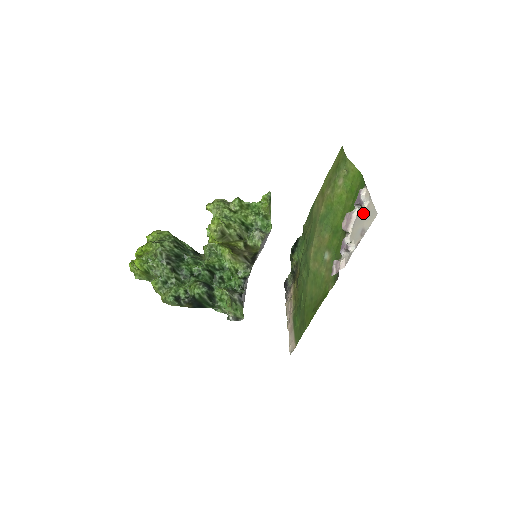
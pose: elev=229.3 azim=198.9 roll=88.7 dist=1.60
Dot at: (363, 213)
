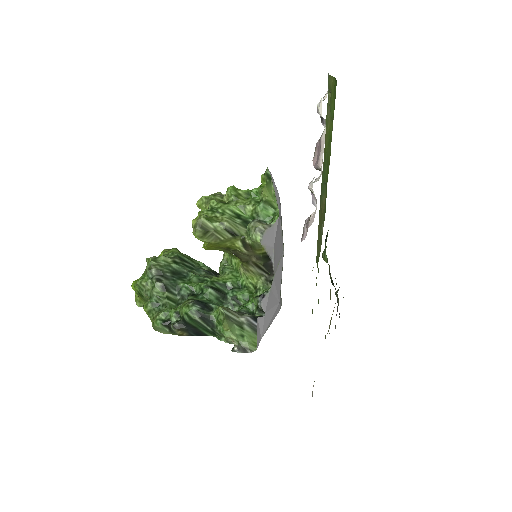
Dot at: occluded
